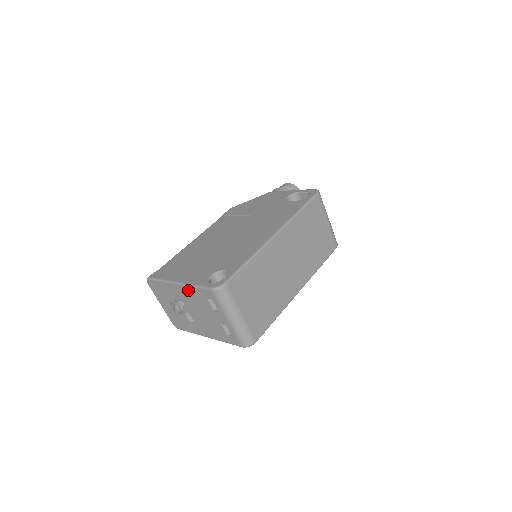
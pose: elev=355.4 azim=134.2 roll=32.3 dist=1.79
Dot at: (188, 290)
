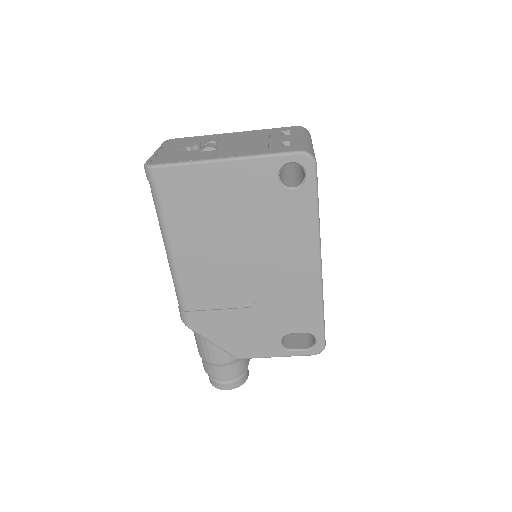
Dot at: (251, 132)
